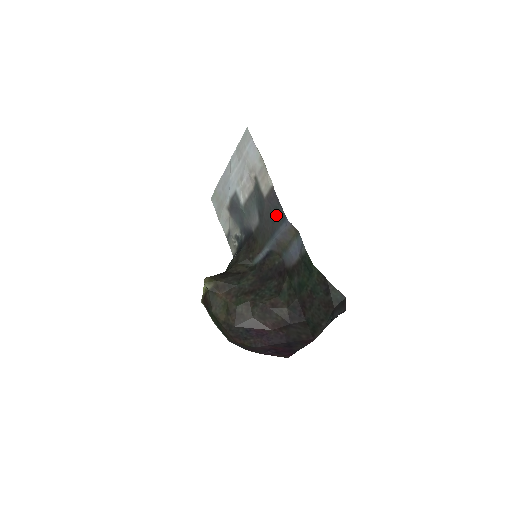
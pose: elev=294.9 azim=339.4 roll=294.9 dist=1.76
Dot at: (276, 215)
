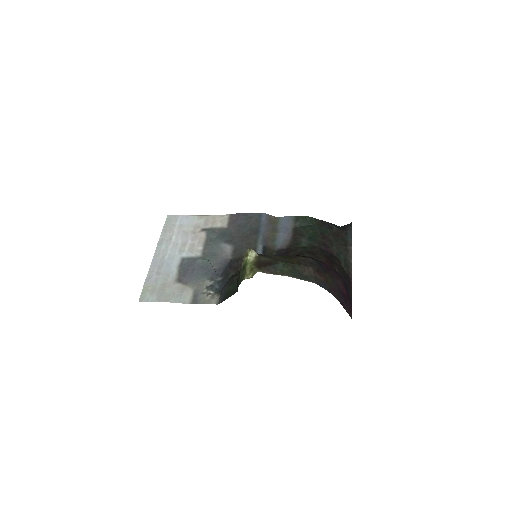
Dot at: (250, 223)
